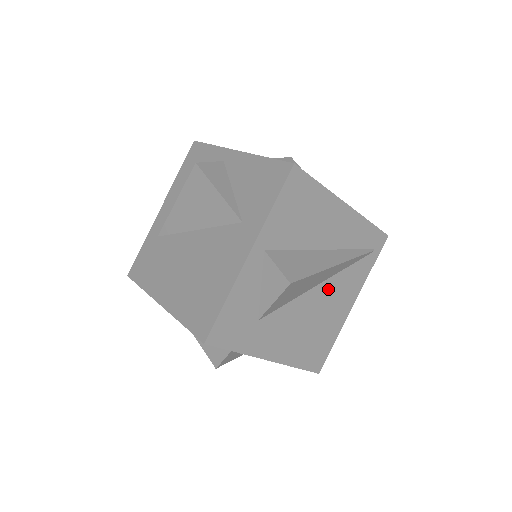
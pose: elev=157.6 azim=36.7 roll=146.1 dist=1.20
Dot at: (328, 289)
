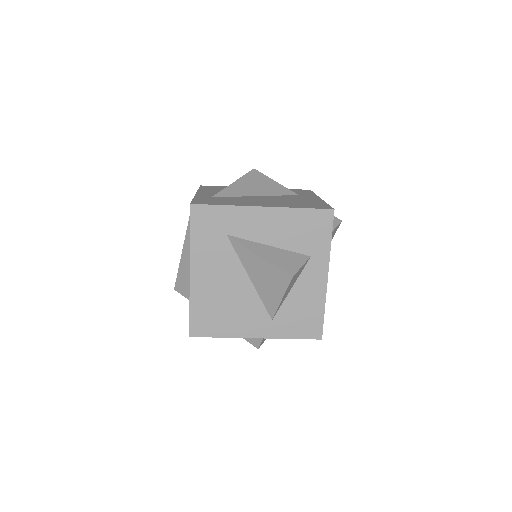
Dot at: occluded
